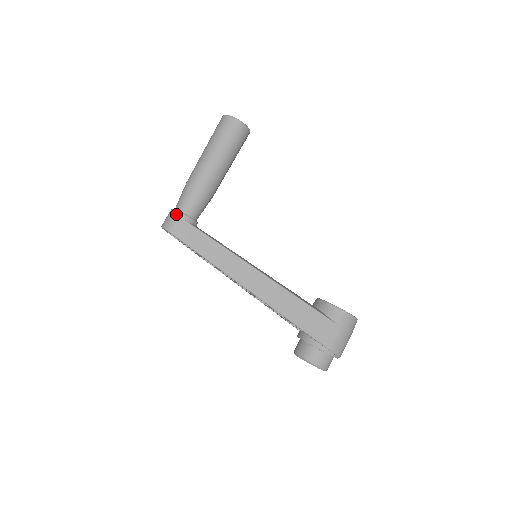
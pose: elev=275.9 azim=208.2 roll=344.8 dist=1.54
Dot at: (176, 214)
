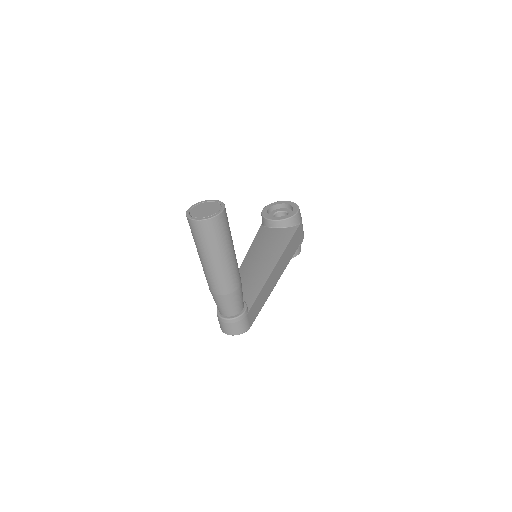
Dot at: (242, 319)
